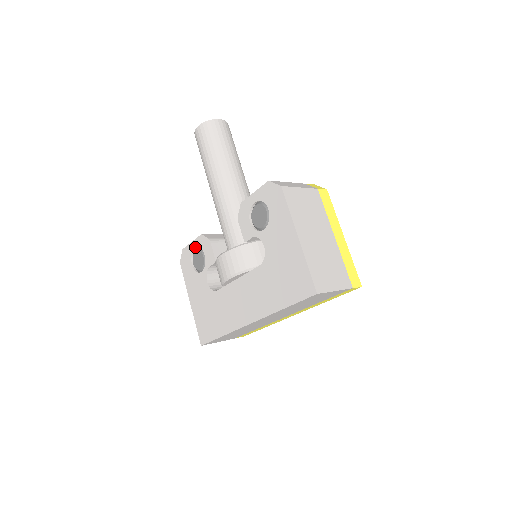
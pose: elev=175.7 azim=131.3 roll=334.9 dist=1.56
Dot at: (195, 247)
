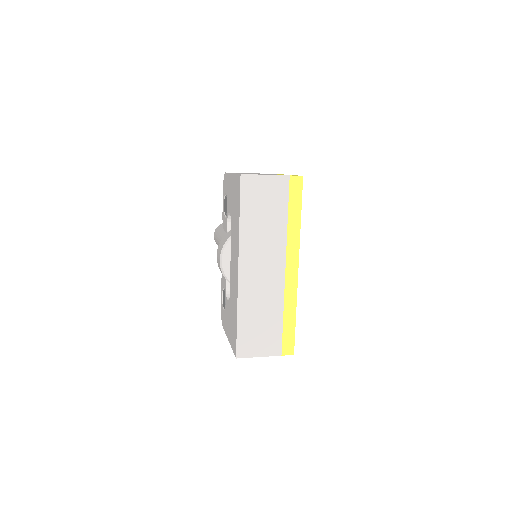
Dot at: (222, 295)
